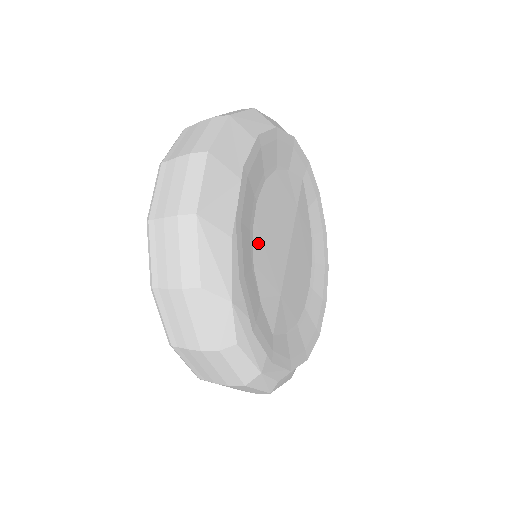
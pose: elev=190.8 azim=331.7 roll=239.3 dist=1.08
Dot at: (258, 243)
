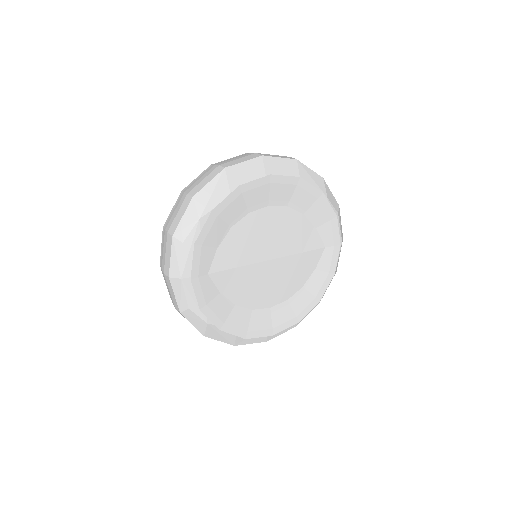
Dot at: (248, 223)
